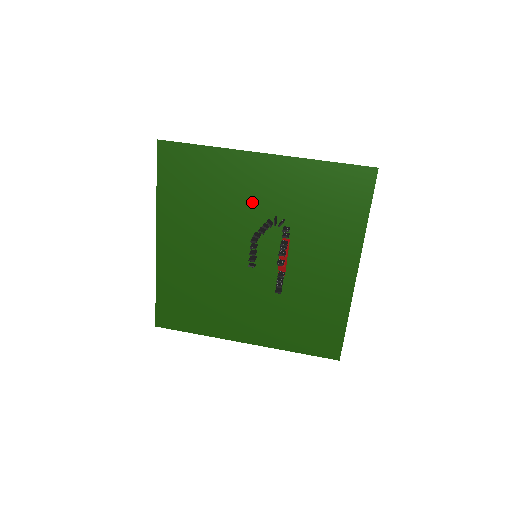
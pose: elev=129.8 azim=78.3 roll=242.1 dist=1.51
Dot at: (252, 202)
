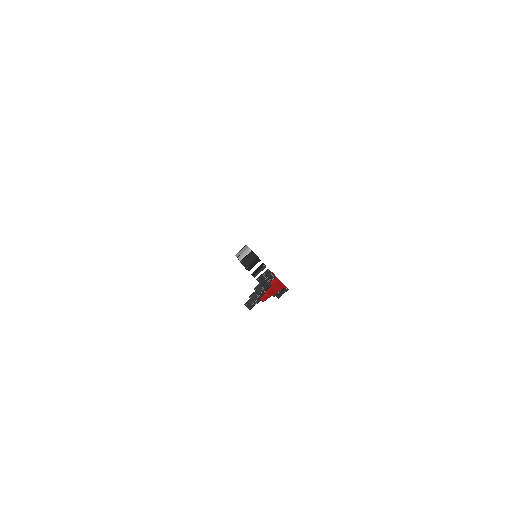
Dot at: occluded
